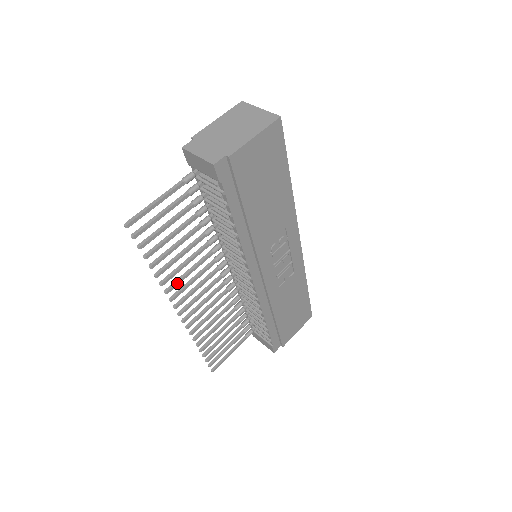
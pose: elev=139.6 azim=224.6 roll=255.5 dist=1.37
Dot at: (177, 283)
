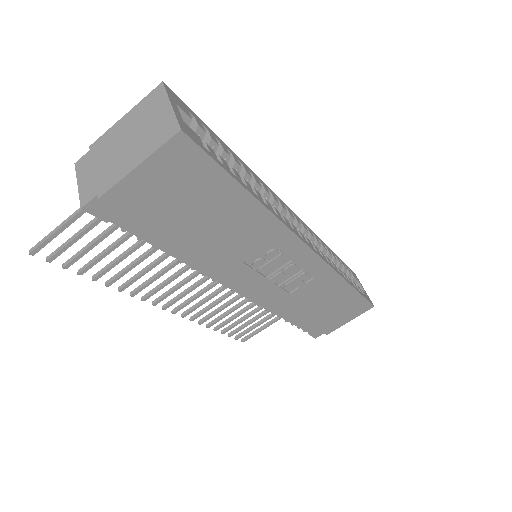
Dot at: (143, 287)
